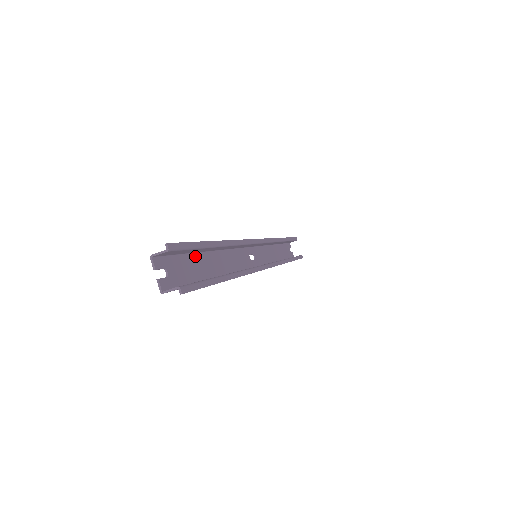
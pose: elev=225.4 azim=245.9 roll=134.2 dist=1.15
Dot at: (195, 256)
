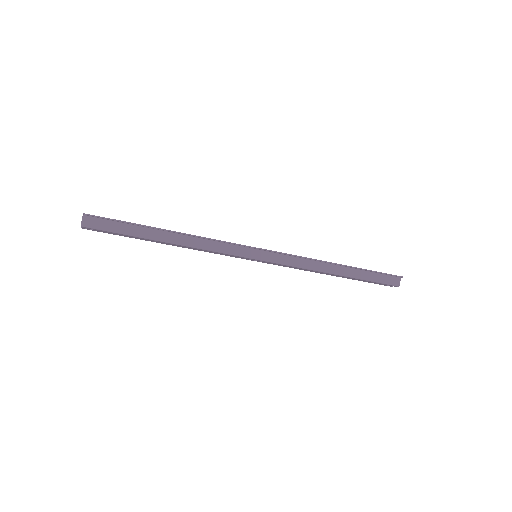
Dot at: occluded
